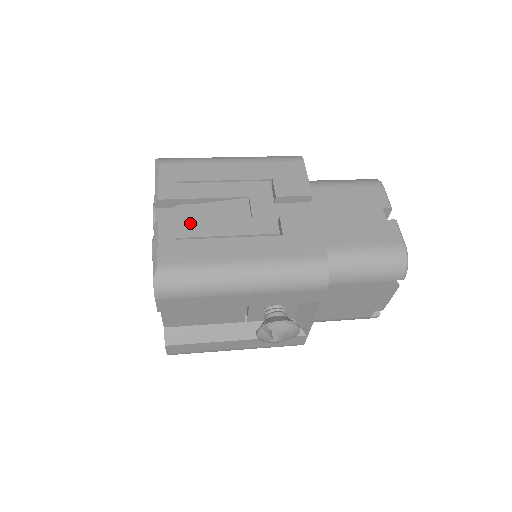
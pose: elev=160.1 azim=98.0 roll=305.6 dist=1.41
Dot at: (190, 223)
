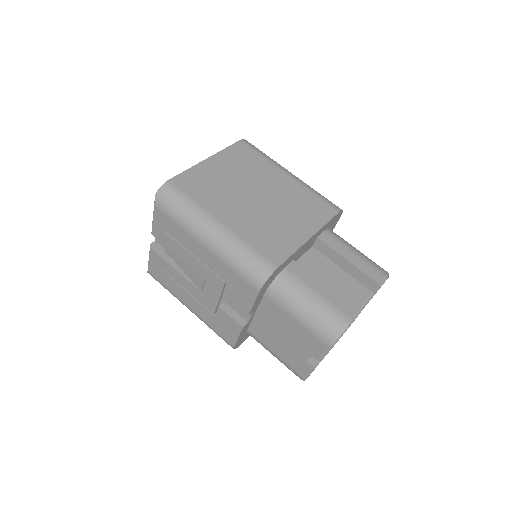
Dot at: (166, 264)
